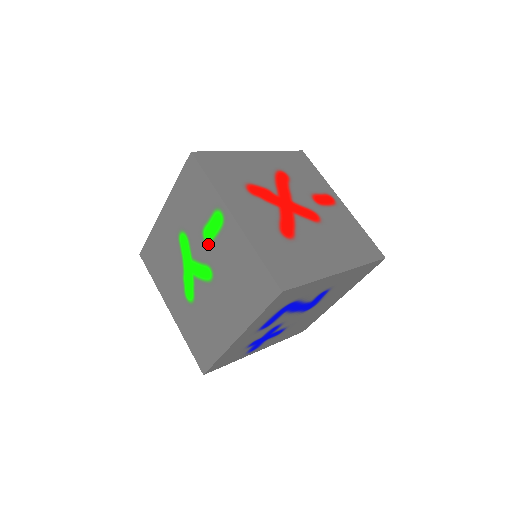
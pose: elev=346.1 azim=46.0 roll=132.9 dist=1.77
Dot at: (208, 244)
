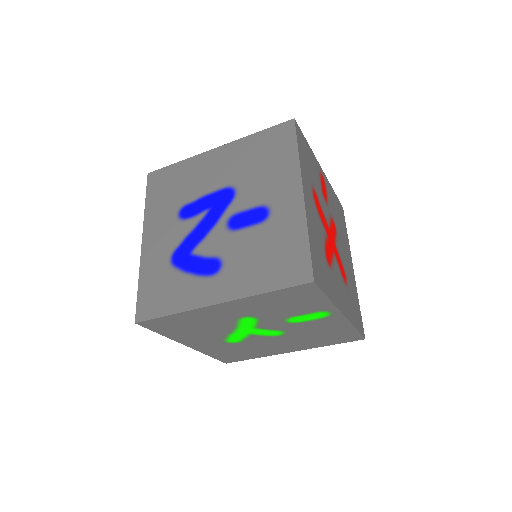
Dot at: (291, 324)
